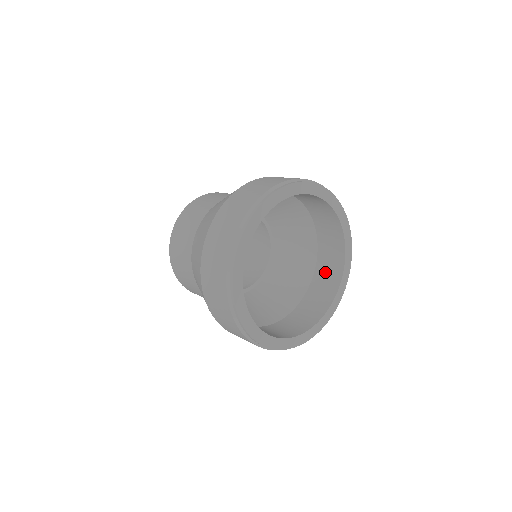
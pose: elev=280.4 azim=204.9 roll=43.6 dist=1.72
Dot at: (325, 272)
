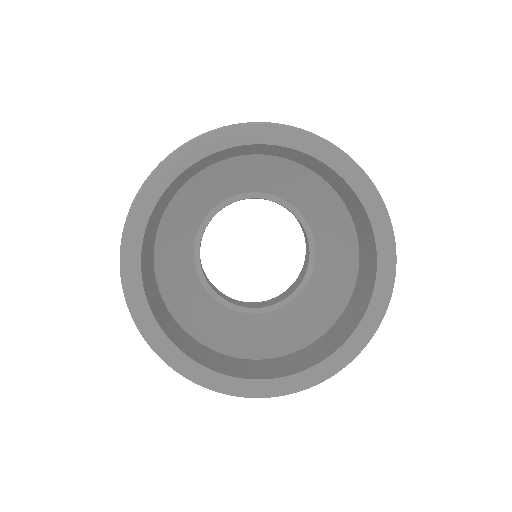
Dot at: (365, 256)
